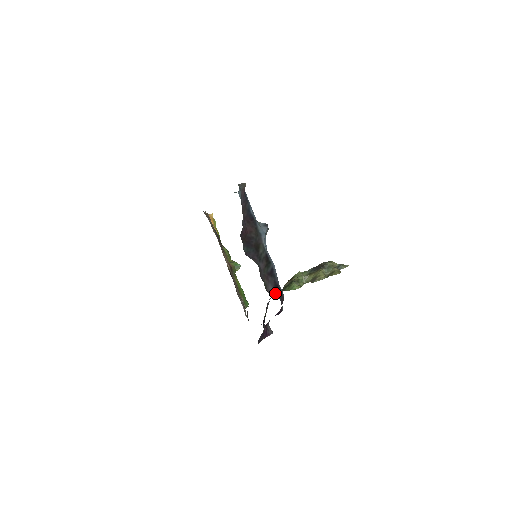
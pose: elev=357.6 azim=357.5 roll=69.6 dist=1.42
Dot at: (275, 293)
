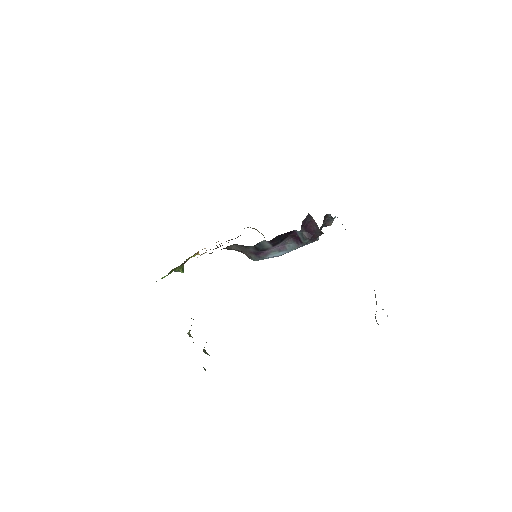
Dot at: occluded
